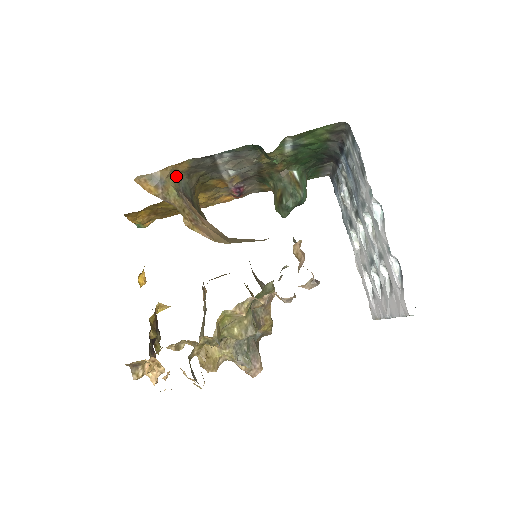
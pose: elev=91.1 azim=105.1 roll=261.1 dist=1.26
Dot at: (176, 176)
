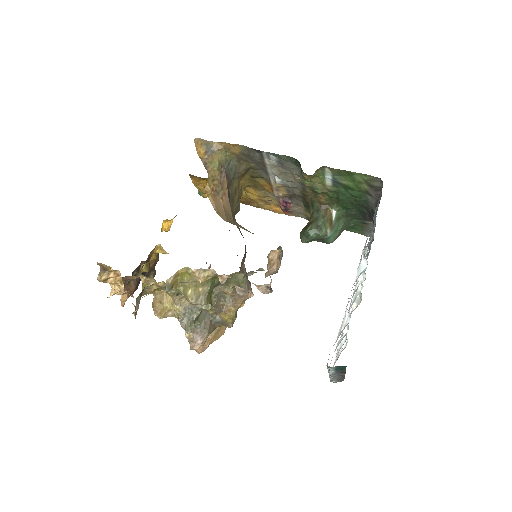
Dot at: (227, 154)
